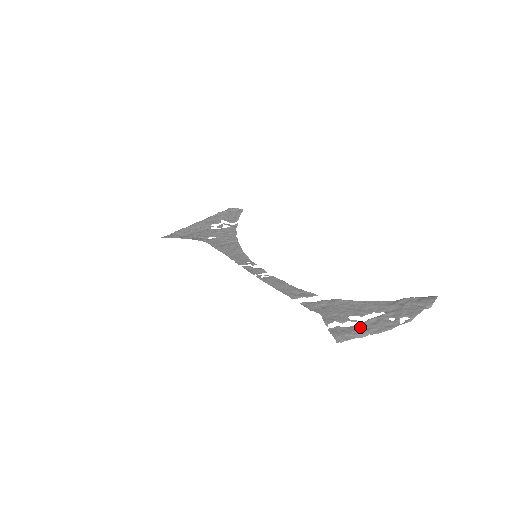
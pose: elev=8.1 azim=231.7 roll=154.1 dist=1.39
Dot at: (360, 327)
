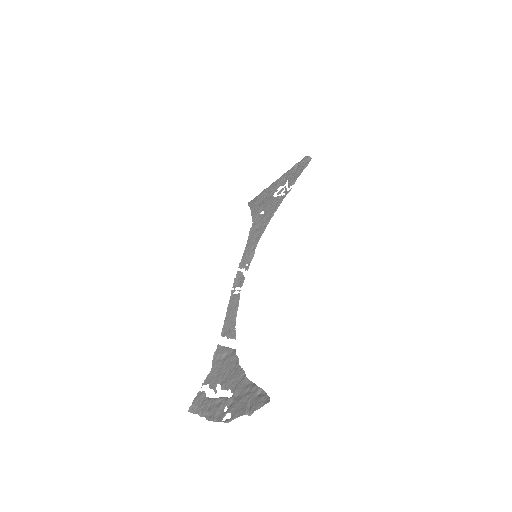
Dot at: (209, 403)
